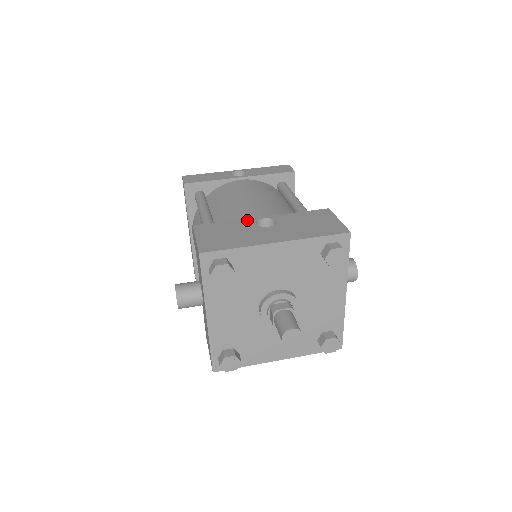
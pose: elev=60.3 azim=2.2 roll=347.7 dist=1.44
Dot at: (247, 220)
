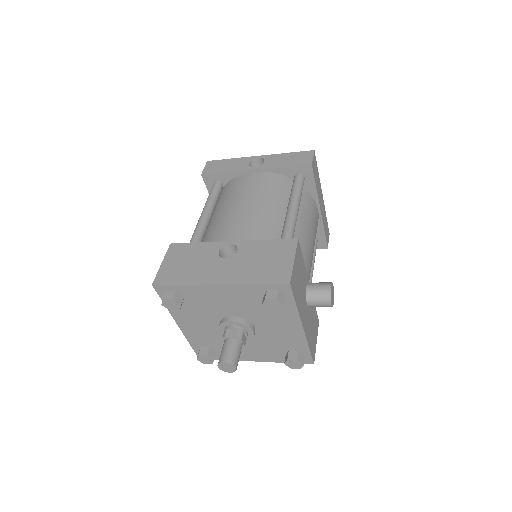
Dot at: (215, 244)
